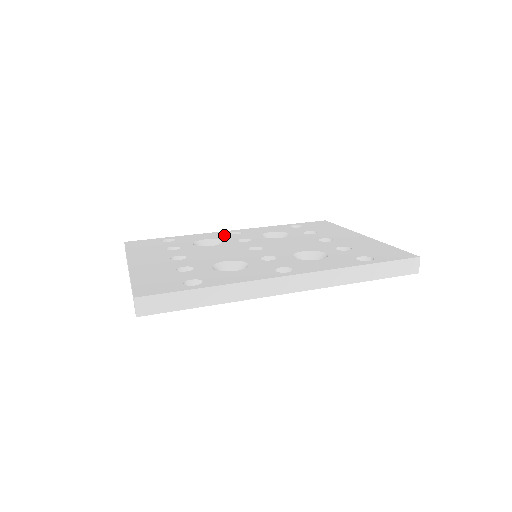
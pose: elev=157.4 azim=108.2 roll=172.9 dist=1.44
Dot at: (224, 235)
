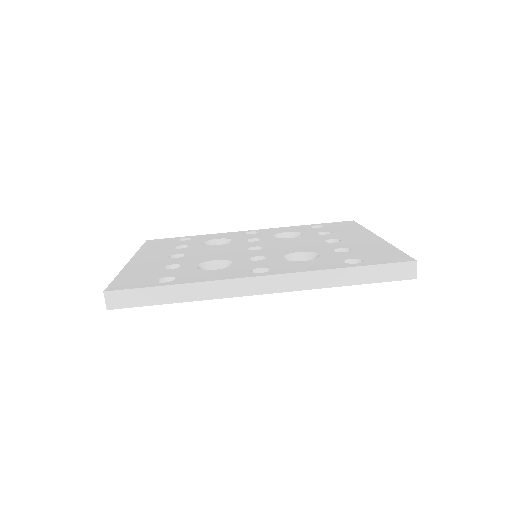
Dot at: (239, 235)
